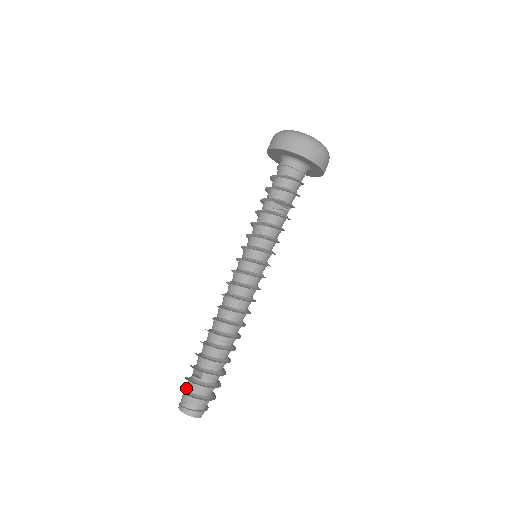
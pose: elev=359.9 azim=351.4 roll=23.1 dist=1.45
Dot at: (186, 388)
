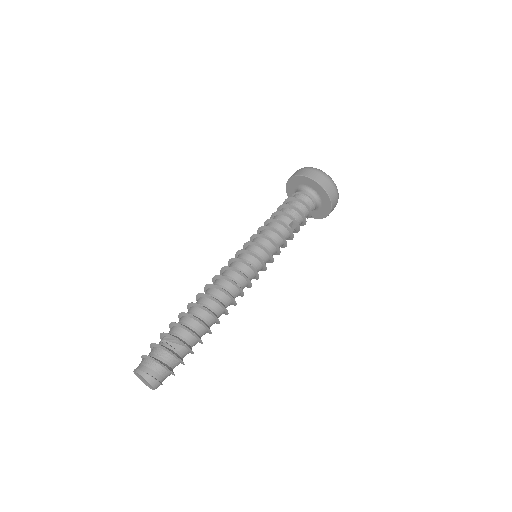
Dot at: (154, 355)
